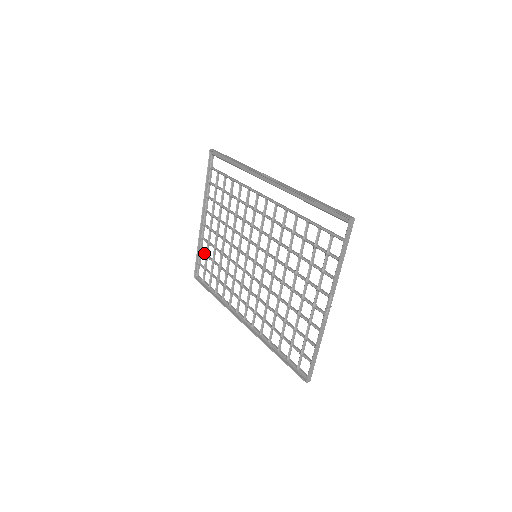
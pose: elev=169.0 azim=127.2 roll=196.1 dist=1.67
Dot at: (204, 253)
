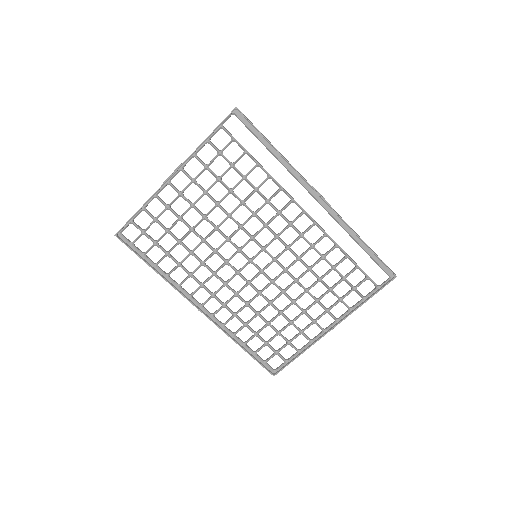
Dot at: (152, 215)
